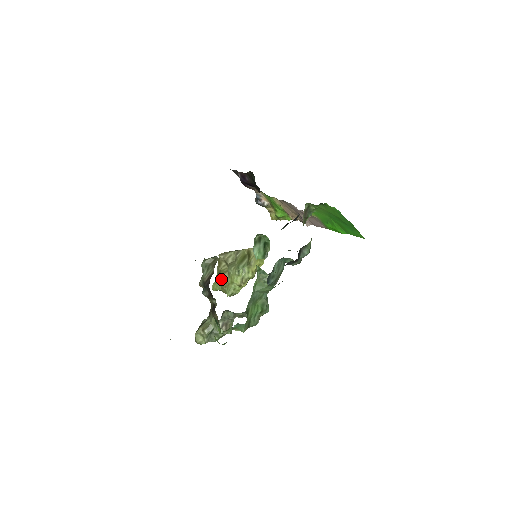
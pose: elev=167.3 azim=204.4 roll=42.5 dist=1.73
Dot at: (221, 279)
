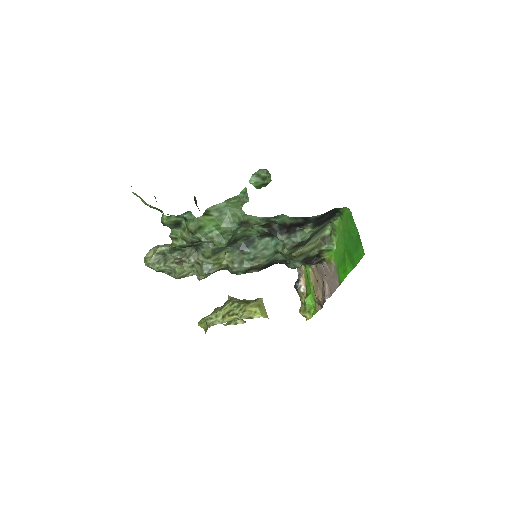
Dot at: occluded
